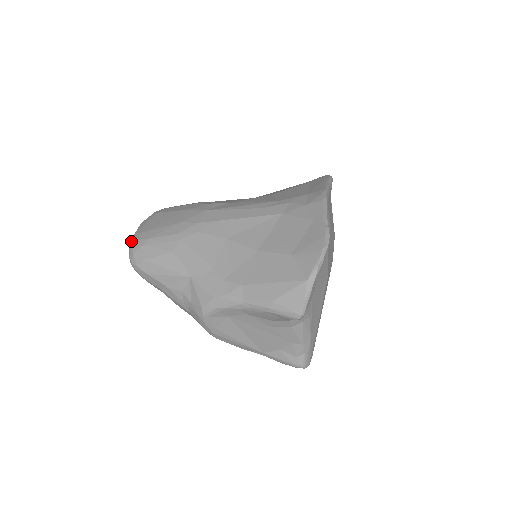
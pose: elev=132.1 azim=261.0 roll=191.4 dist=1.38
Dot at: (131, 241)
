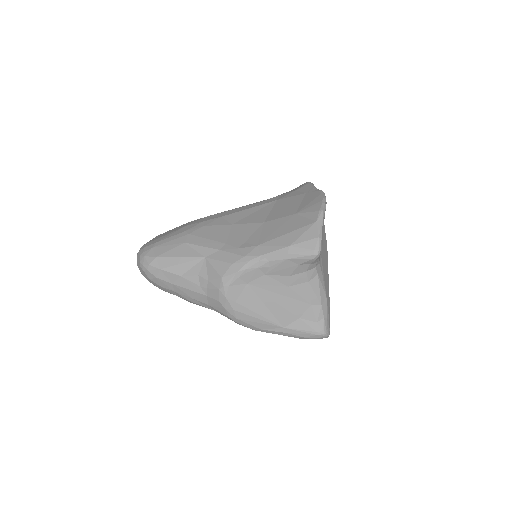
Dot at: (139, 251)
